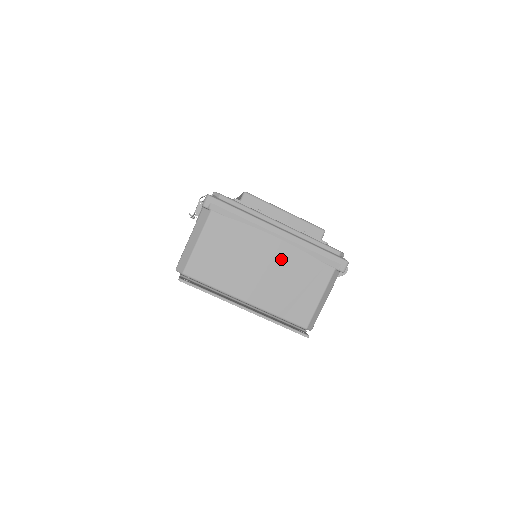
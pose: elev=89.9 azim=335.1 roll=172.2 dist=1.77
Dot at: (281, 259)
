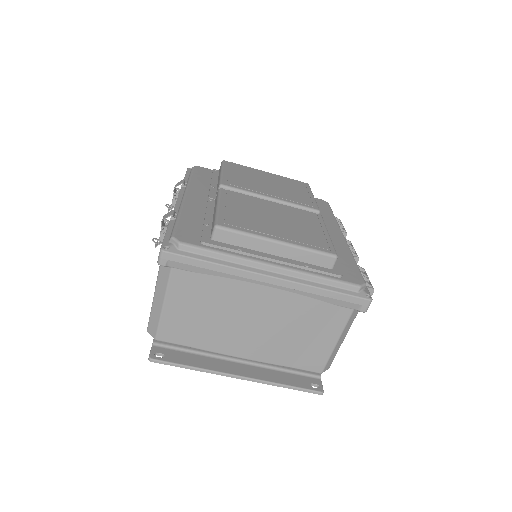
Dot at: (278, 309)
